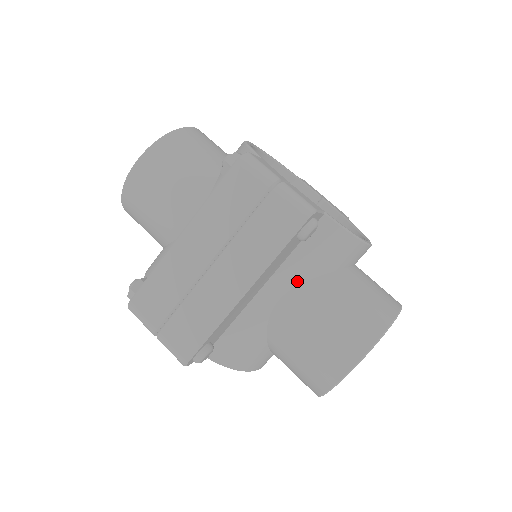
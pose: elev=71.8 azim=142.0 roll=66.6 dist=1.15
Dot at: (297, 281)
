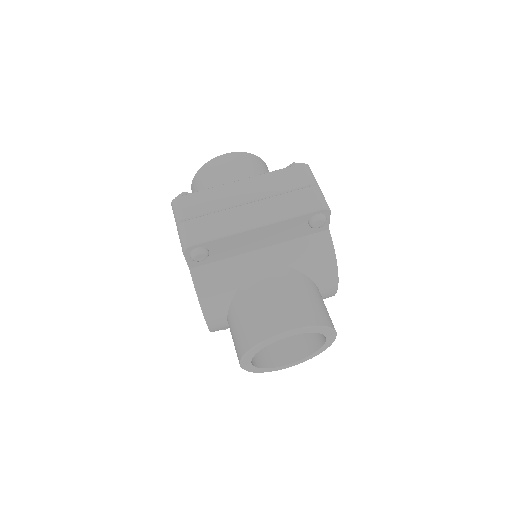
Dot at: (285, 262)
